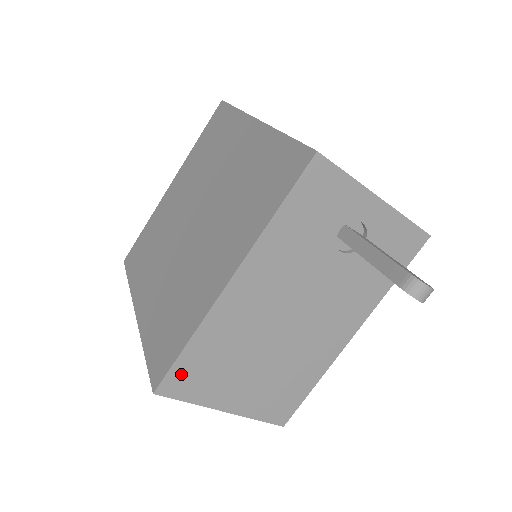
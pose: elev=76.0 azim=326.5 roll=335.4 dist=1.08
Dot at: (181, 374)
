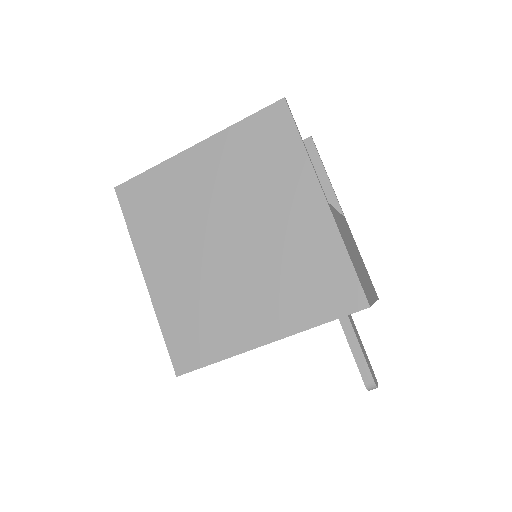
Dot at: occluded
